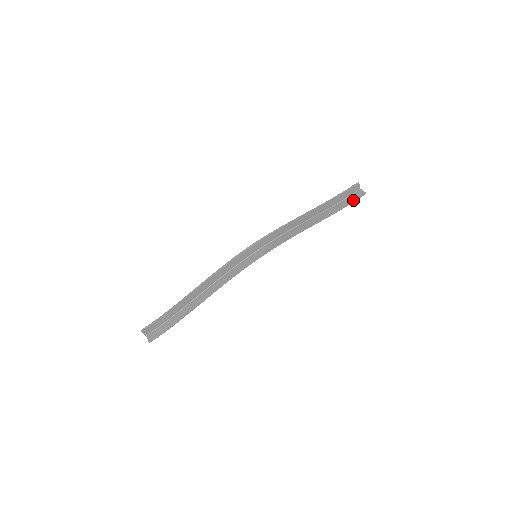
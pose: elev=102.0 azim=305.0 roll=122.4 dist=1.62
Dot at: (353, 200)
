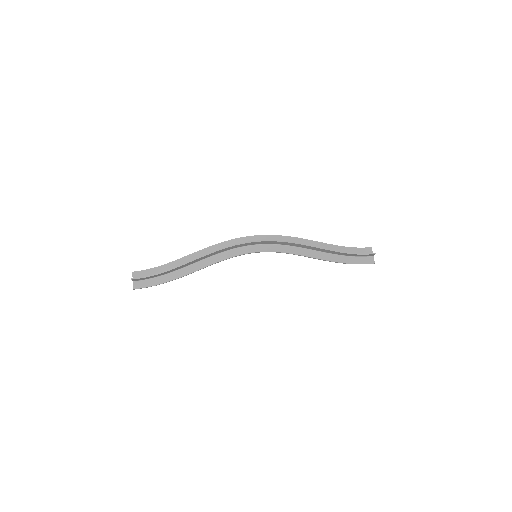
Dot at: (362, 253)
